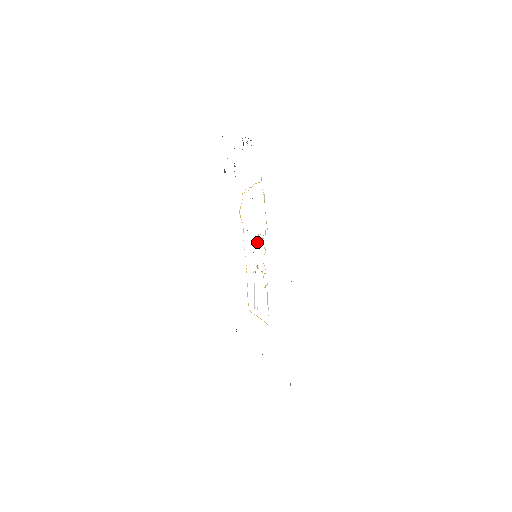
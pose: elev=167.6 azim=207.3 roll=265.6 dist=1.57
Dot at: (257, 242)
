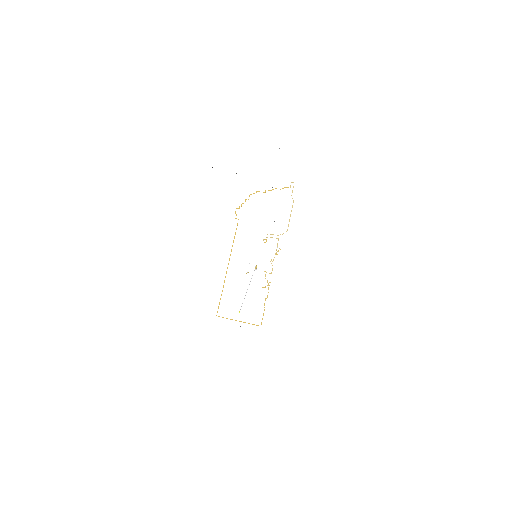
Dot at: (264, 242)
